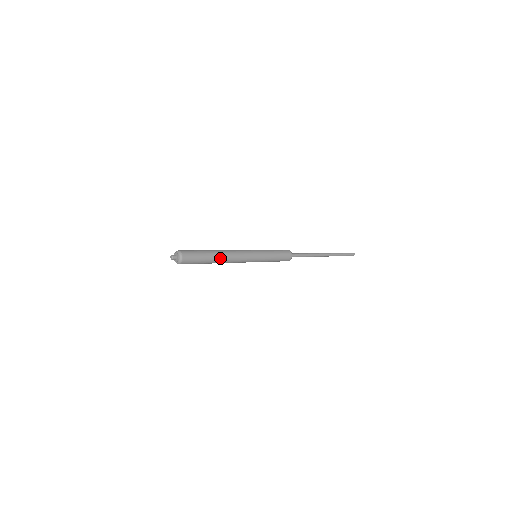
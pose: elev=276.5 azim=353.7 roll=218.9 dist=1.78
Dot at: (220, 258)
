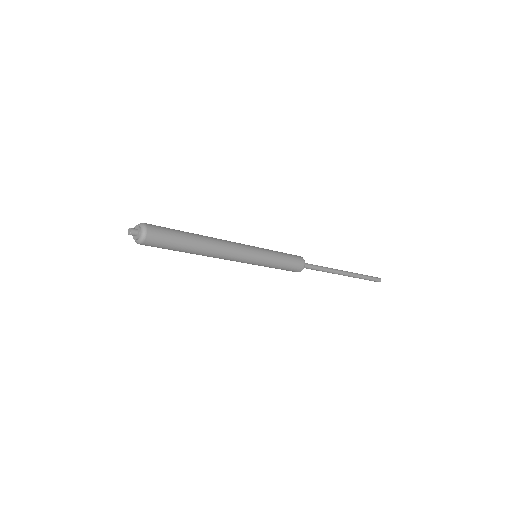
Dot at: (203, 251)
